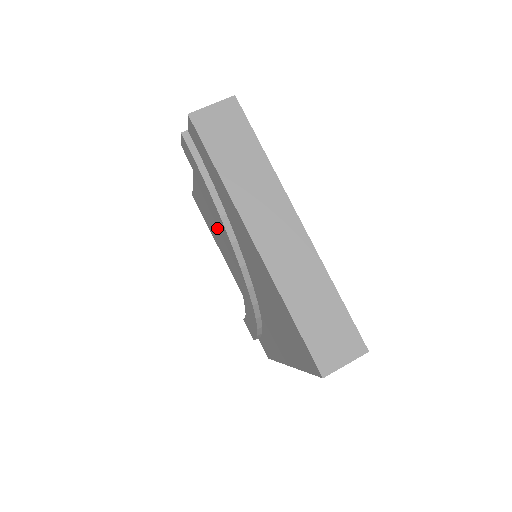
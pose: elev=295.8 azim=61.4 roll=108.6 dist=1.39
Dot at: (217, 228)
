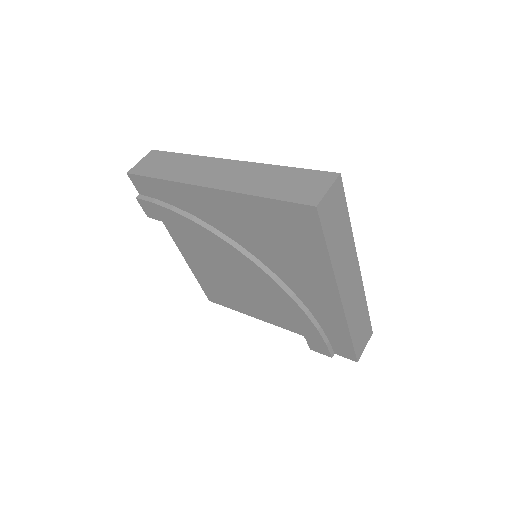
Dot at: (229, 285)
